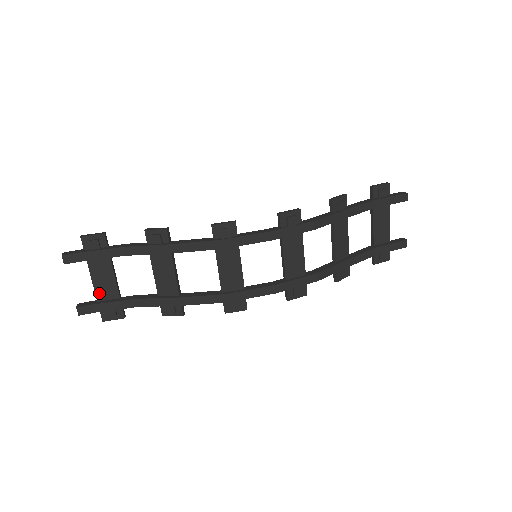
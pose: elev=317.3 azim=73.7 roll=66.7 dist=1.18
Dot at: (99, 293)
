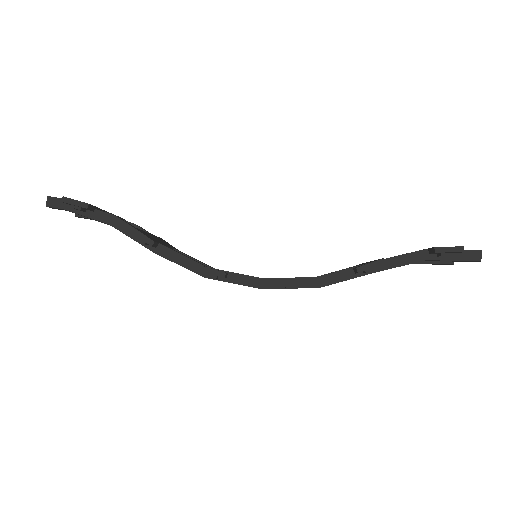
Dot at: occluded
